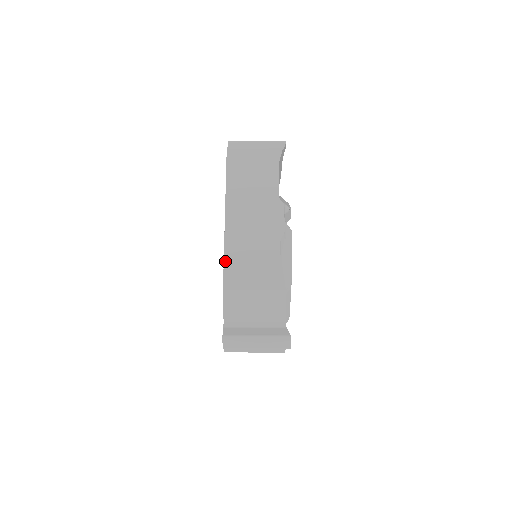
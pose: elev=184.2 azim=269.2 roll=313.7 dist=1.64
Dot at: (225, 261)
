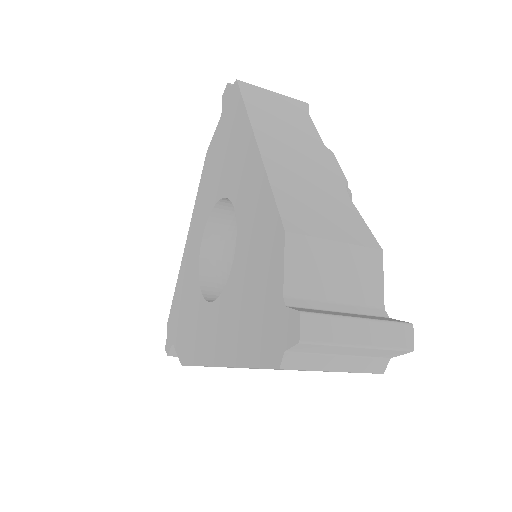
Dot at: (275, 193)
